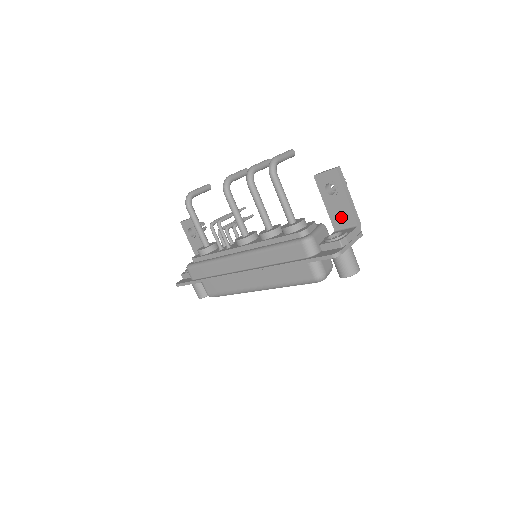
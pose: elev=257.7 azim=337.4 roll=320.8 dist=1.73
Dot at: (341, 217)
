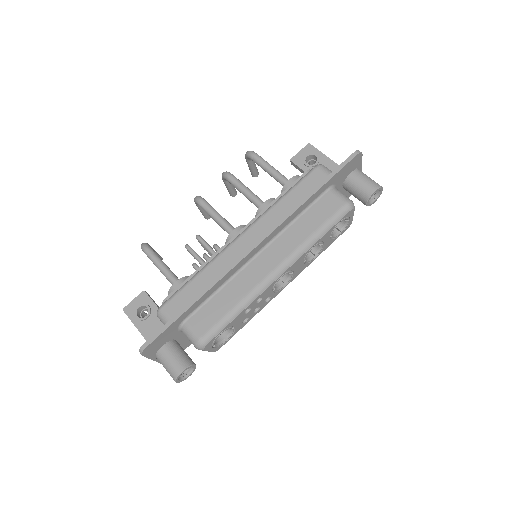
Dot at: occluded
